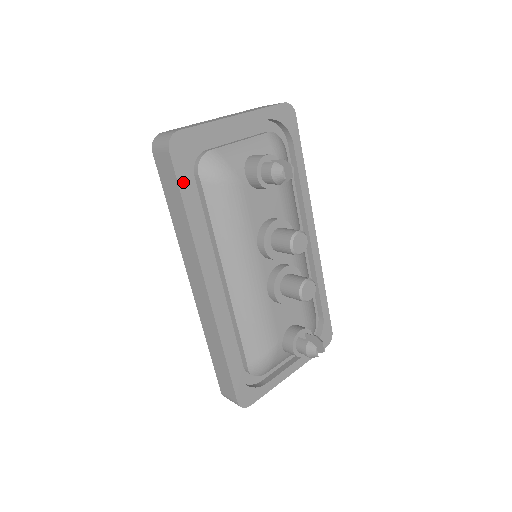
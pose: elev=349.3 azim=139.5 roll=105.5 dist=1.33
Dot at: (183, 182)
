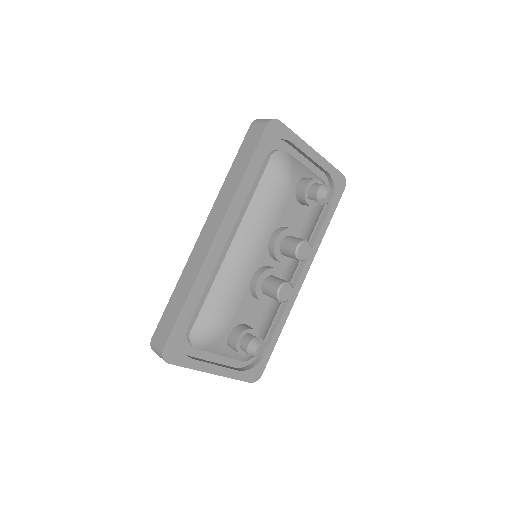
Dot at: (259, 151)
